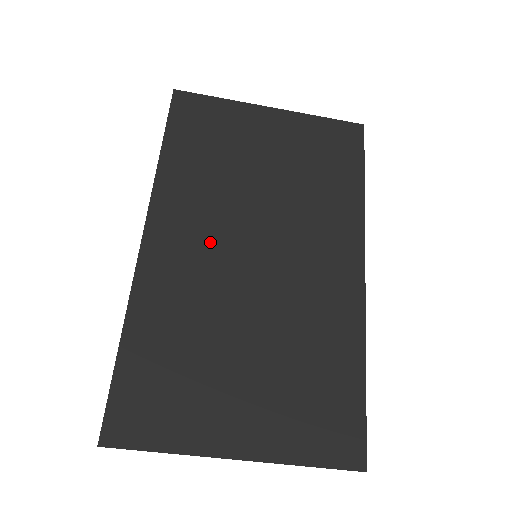
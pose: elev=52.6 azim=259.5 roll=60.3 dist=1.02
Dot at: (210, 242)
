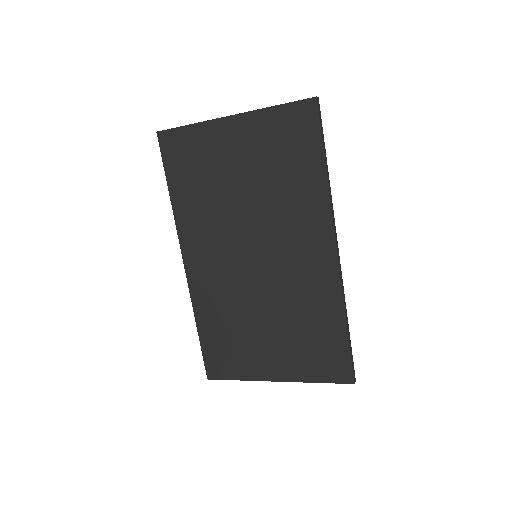
Dot at: (223, 256)
